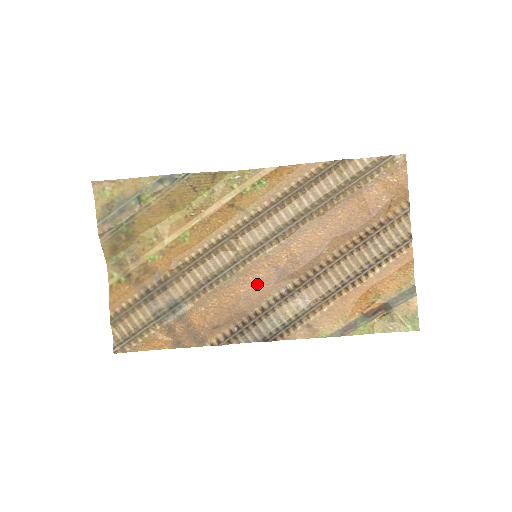
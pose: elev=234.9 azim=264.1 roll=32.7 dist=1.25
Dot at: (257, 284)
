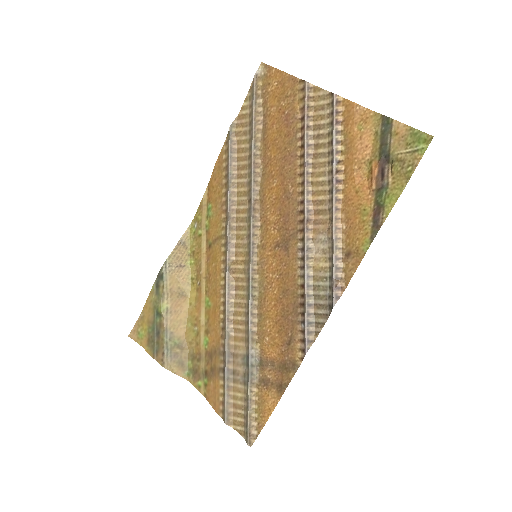
Dot at: (279, 274)
